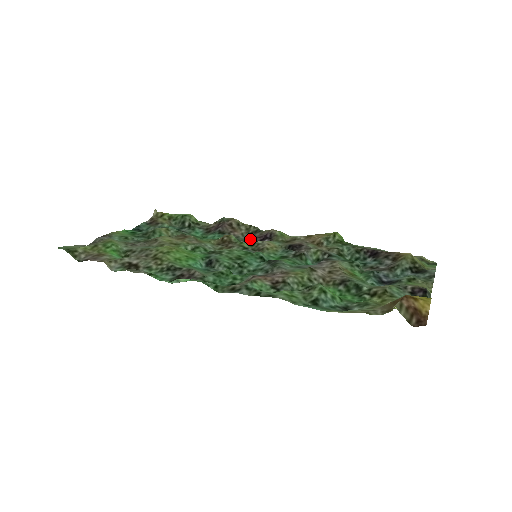
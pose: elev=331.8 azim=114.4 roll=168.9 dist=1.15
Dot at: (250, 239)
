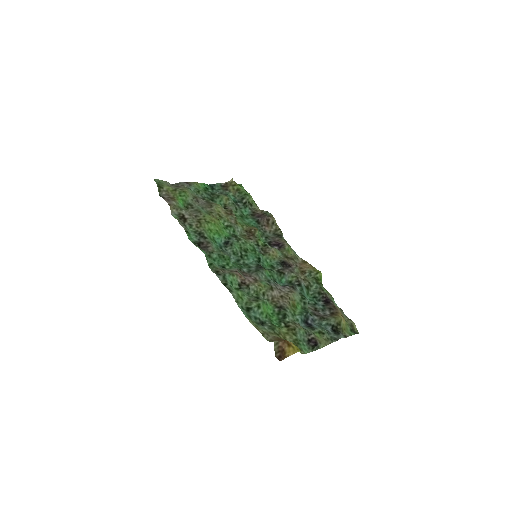
Dot at: (270, 239)
